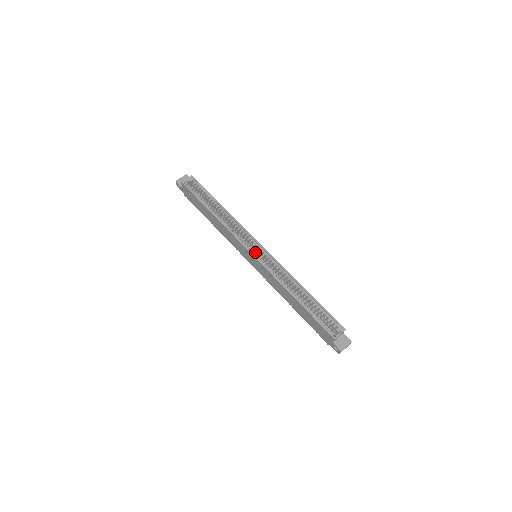
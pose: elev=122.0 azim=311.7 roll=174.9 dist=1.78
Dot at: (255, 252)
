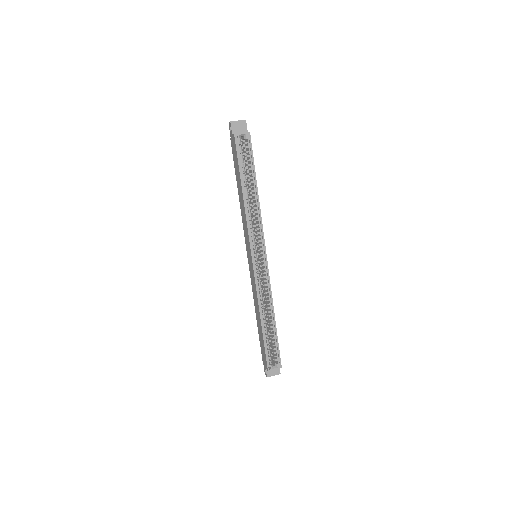
Dot at: (257, 258)
